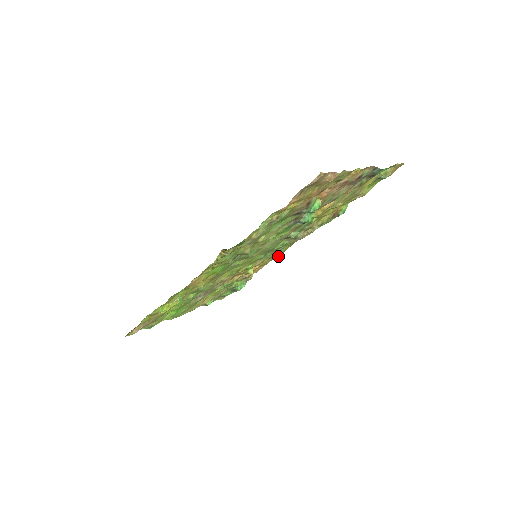
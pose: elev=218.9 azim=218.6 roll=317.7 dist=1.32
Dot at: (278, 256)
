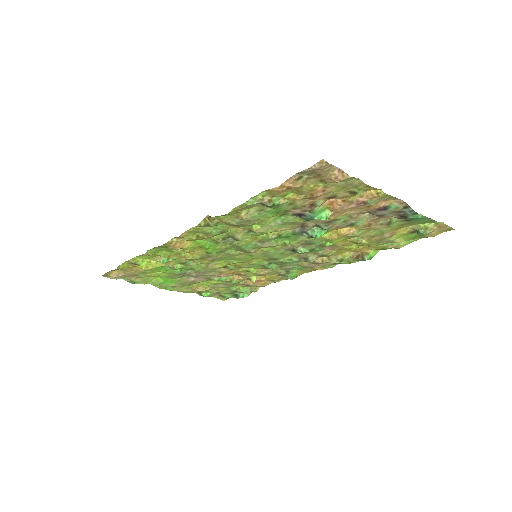
Dot at: (289, 278)
